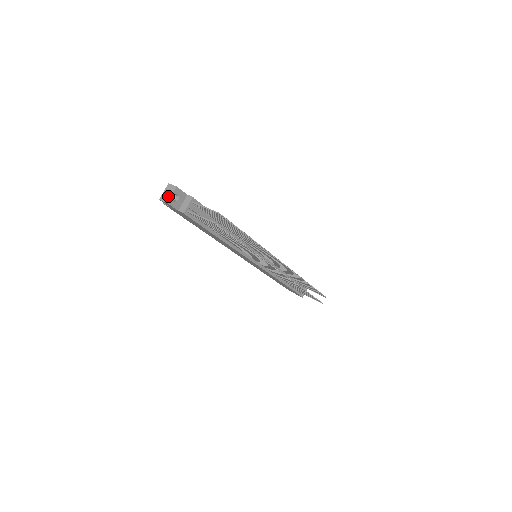
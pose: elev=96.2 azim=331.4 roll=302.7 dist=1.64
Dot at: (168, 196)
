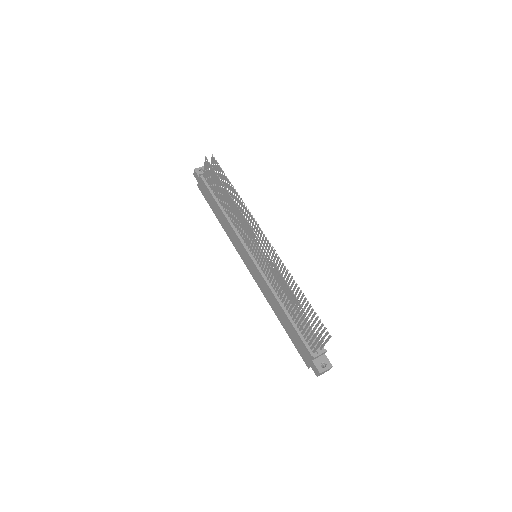
Dot at: (198, 169)
